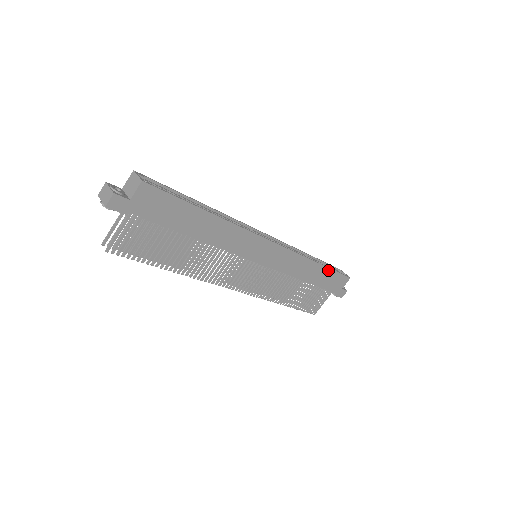
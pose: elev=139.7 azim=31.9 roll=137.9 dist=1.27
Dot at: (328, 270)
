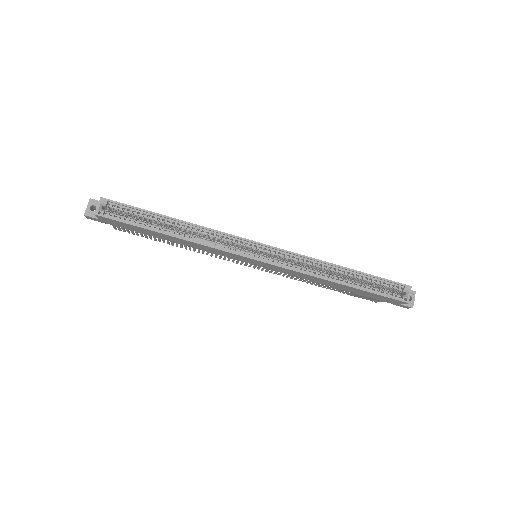
Dot at: (360, 290)
